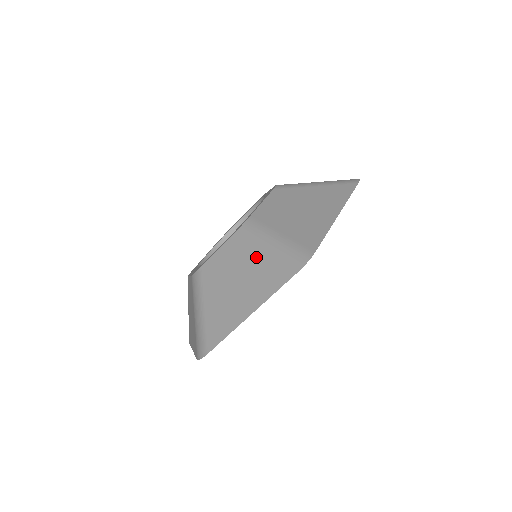
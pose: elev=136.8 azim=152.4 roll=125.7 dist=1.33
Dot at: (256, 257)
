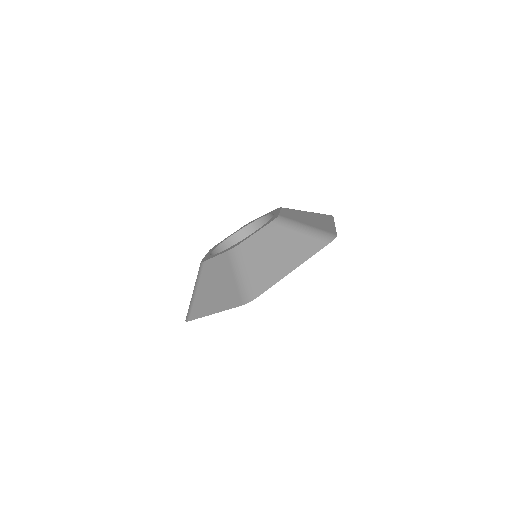
Dot at: (229, 278)
